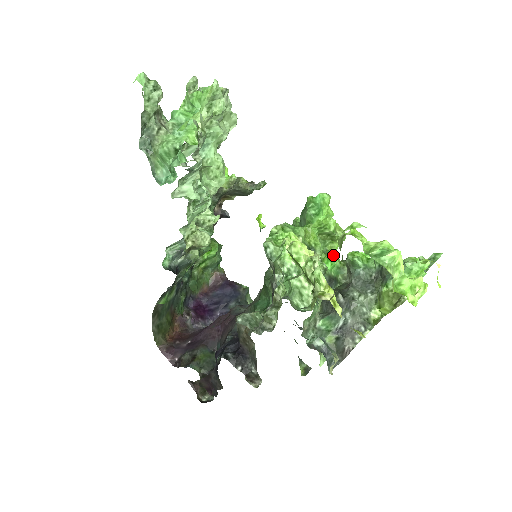
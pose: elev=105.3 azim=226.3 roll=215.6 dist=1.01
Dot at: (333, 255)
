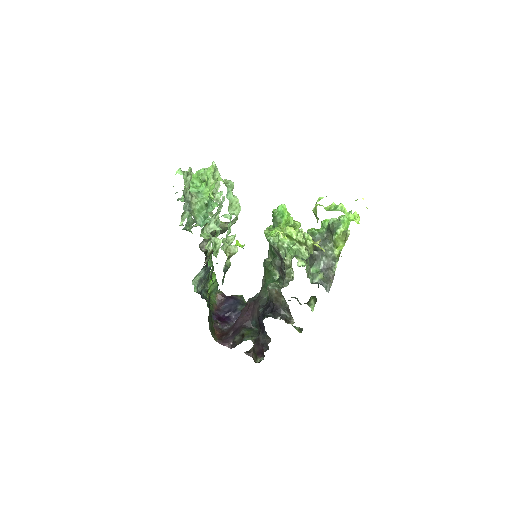
Dot at: occluded
